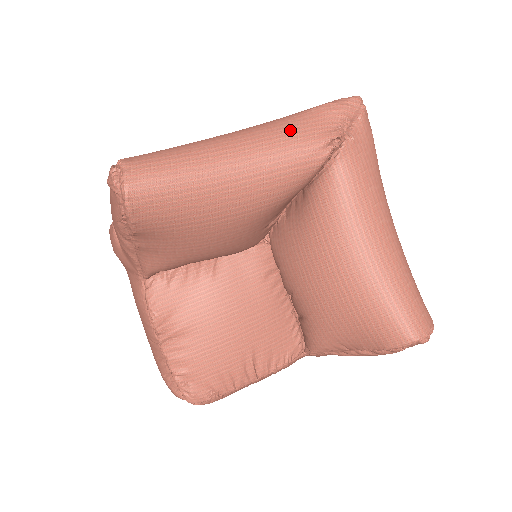
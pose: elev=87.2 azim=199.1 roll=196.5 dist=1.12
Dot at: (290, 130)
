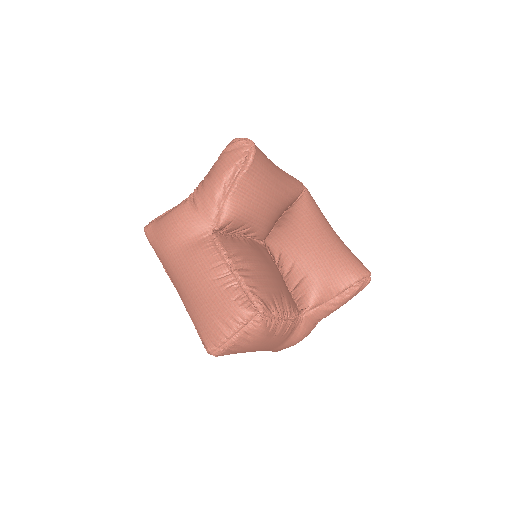
Dot at: occluded
